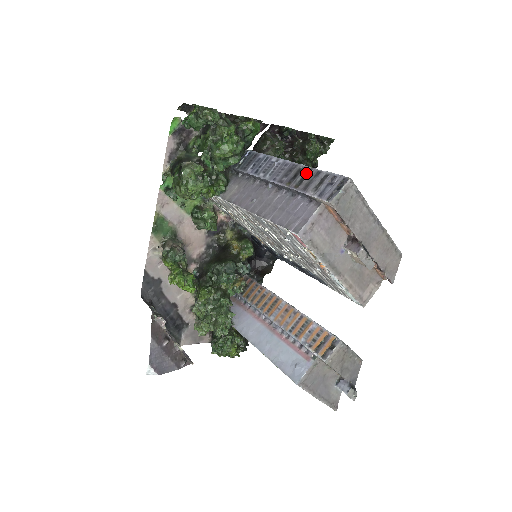
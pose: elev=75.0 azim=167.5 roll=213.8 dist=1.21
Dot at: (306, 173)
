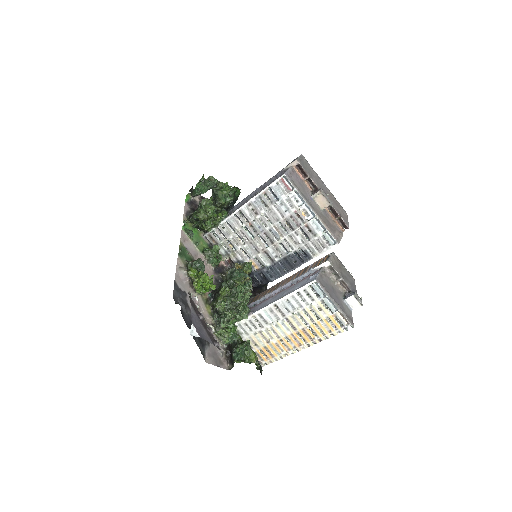
Dot at: occluded
